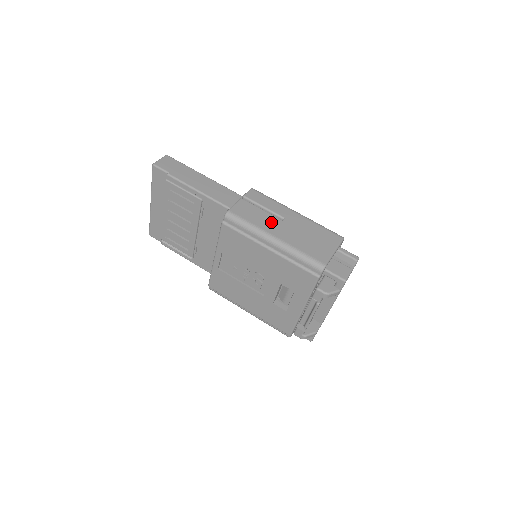
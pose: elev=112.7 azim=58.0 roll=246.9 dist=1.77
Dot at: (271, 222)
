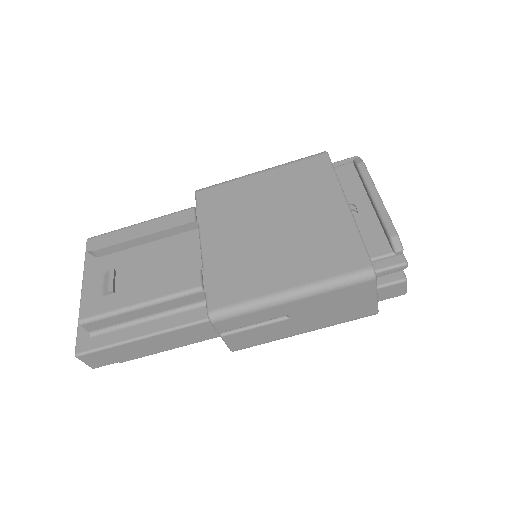
Dot at: (282, 329)
